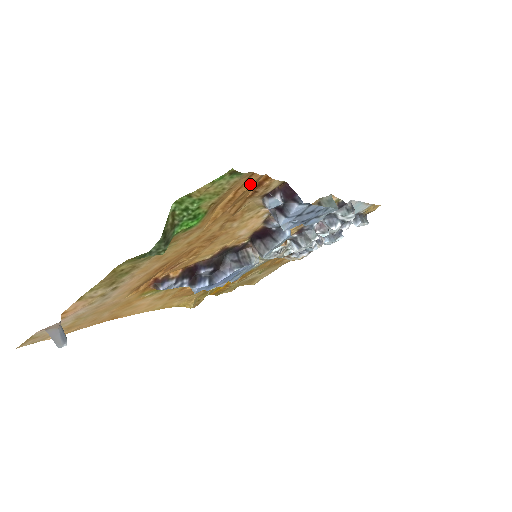
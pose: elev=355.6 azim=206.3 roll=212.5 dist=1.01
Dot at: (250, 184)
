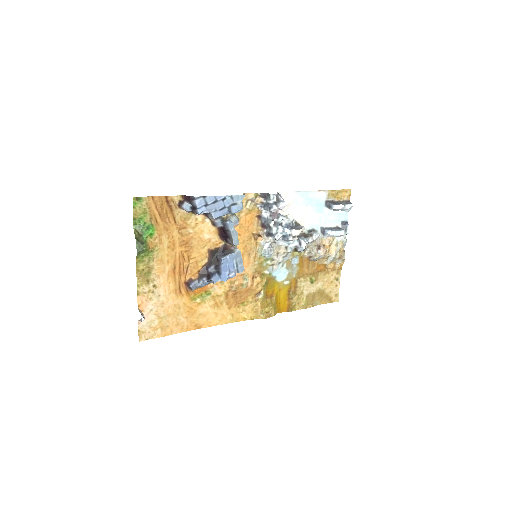
Dot at: (159, 203)
